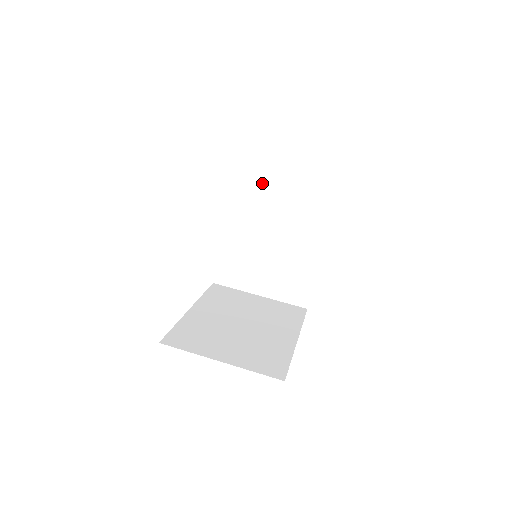
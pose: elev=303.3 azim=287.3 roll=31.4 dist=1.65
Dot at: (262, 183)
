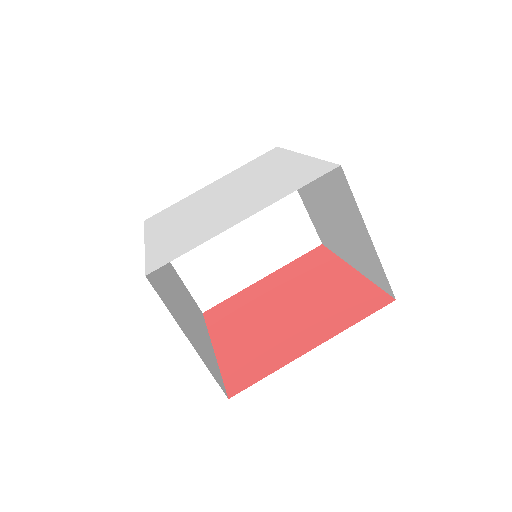
Dot at: (348, 205)
